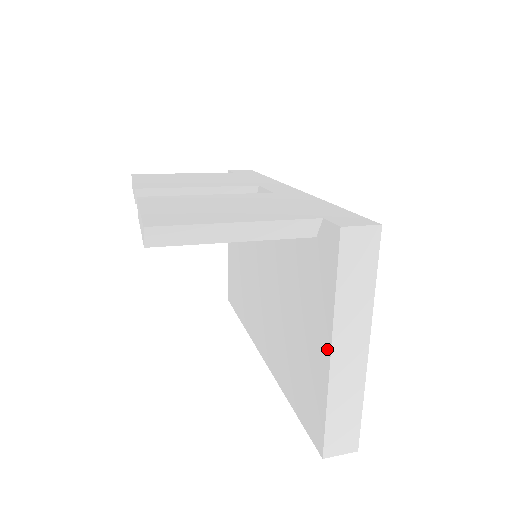
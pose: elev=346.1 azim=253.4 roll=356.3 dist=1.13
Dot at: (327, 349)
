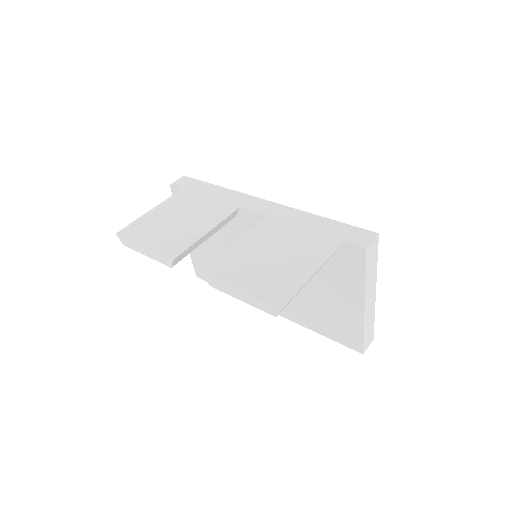
Dot at: (360, 305)
